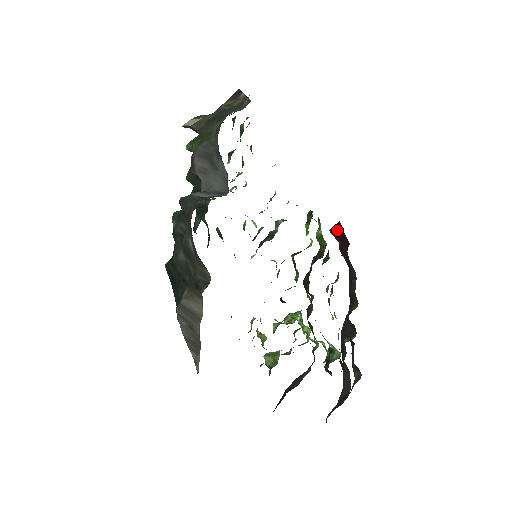
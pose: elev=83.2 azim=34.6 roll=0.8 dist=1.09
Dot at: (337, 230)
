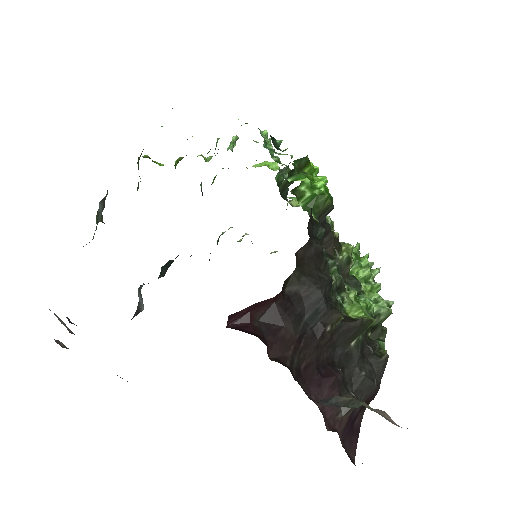
Dot at: (238, 316)
